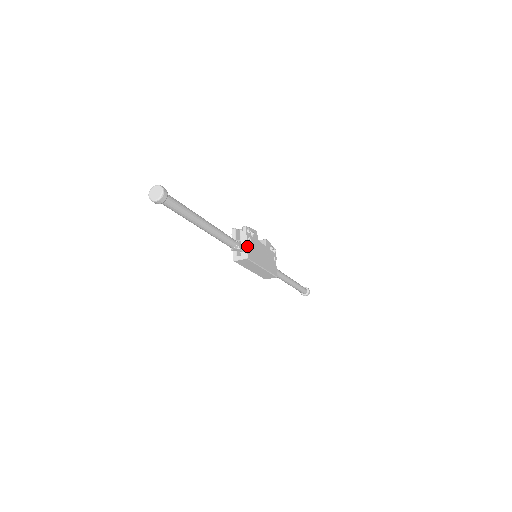
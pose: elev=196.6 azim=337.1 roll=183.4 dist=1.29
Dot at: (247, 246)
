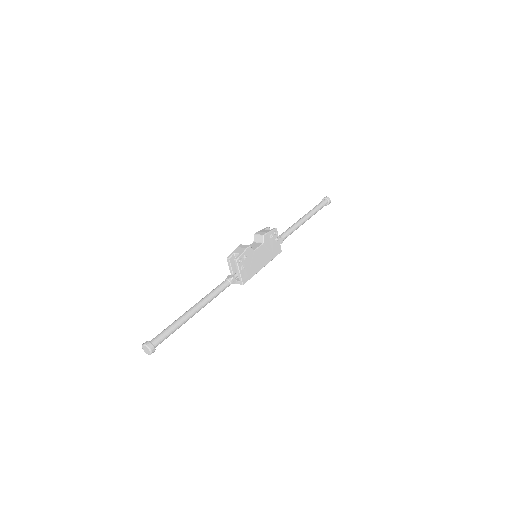
Dot at: (241, 275)
